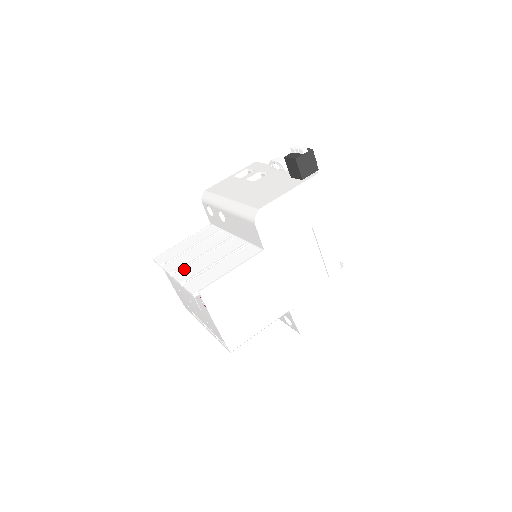
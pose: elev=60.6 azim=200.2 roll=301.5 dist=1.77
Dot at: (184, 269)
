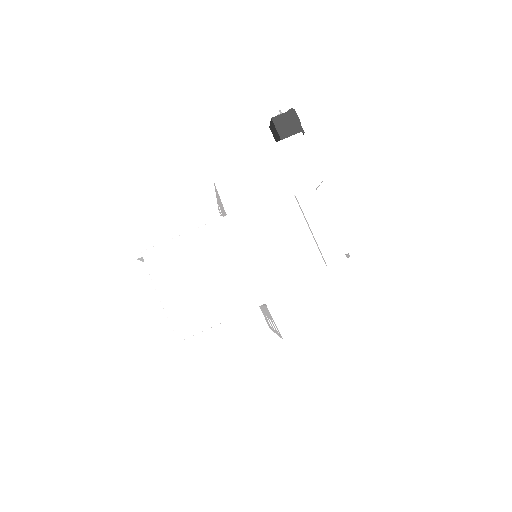
Dot at: occluded
